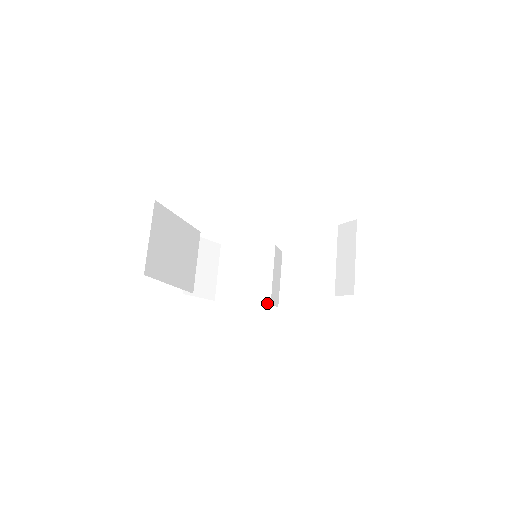
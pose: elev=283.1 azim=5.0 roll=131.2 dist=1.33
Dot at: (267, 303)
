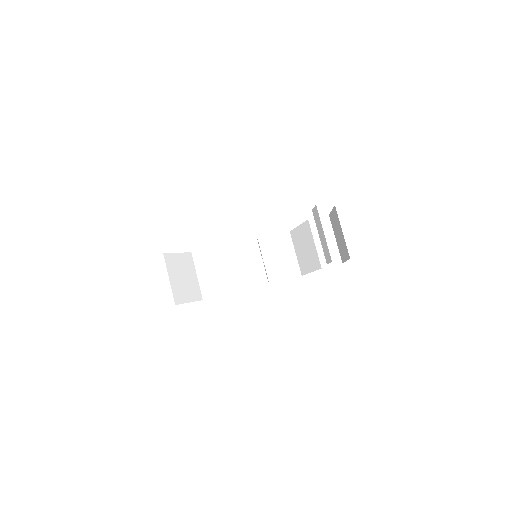
Dot at: occluded
